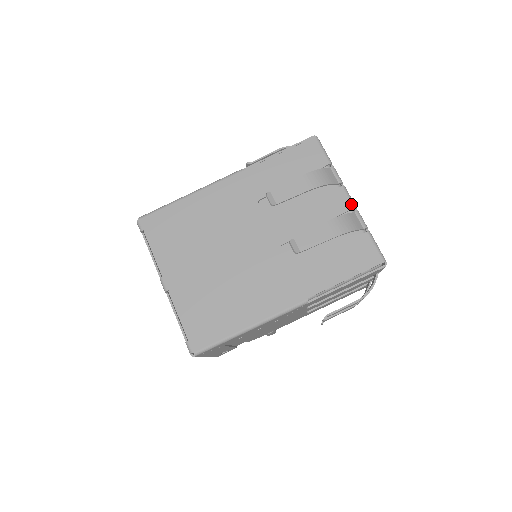
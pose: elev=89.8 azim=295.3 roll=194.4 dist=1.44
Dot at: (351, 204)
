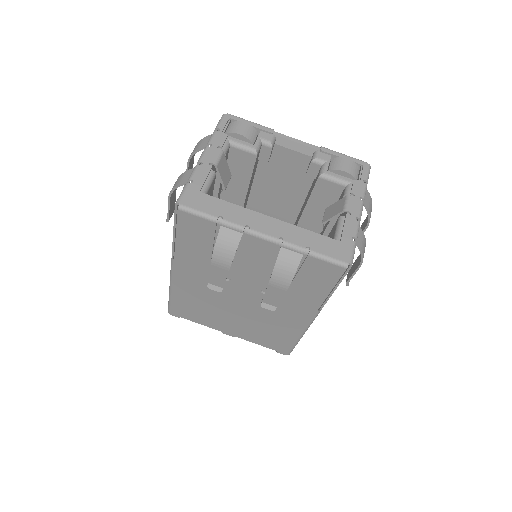
Dot at: (271, 243)
